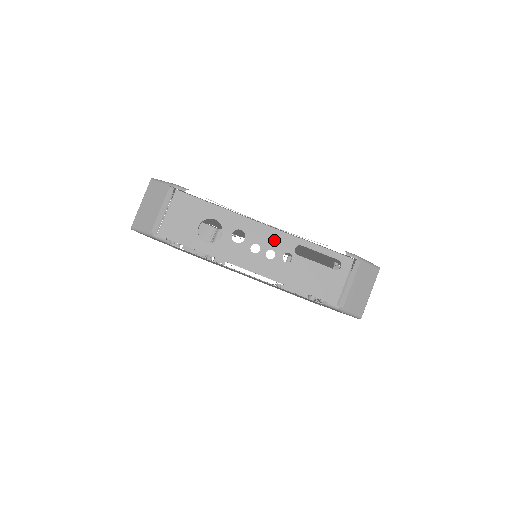
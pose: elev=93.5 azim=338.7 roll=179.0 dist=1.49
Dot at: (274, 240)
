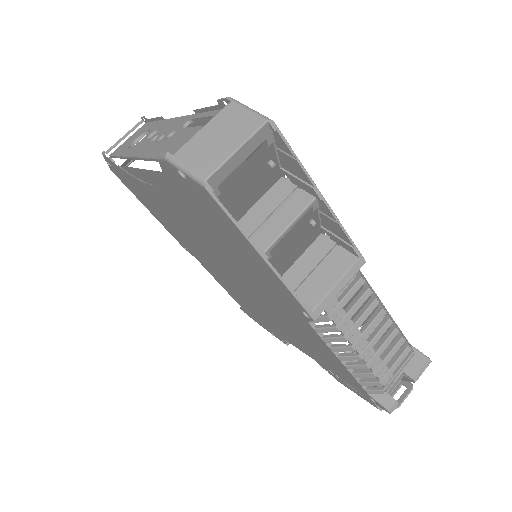
Dot at: (174, 125)
